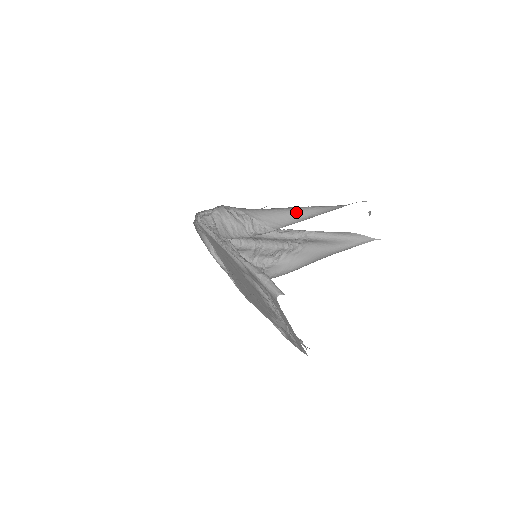
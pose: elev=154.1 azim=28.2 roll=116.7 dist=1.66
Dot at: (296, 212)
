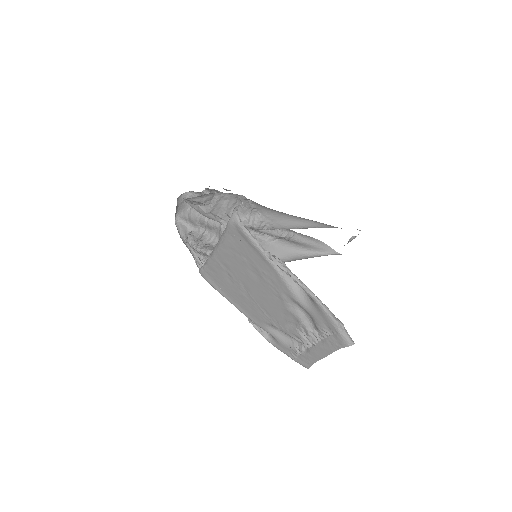
Dot at: (304, 222)
